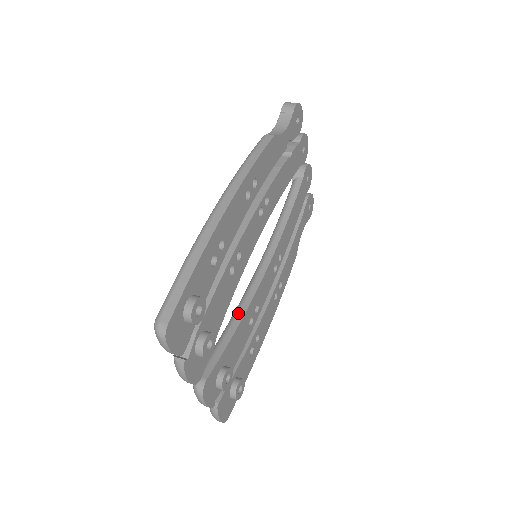
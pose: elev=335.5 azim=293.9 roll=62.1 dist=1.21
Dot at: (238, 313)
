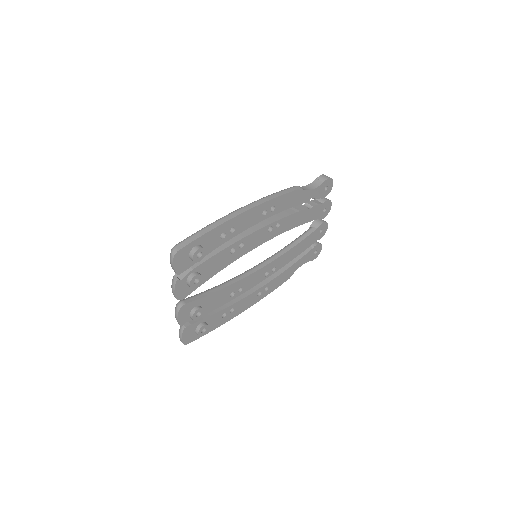
Dot at: (226, 283)
